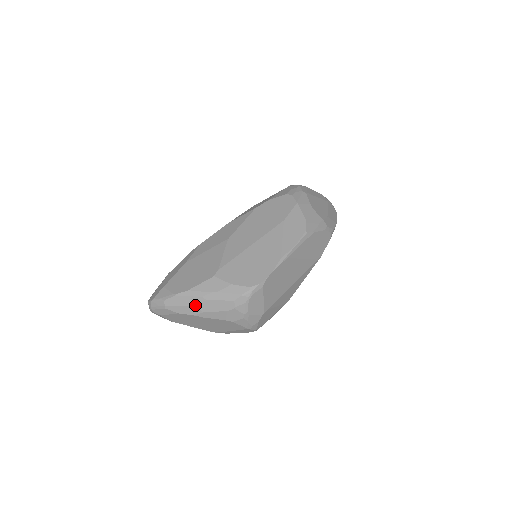
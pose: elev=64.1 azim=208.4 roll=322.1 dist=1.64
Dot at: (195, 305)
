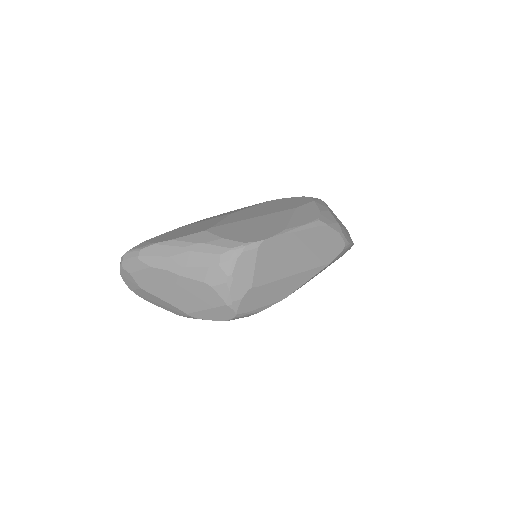
Dot at: (174, 256)
